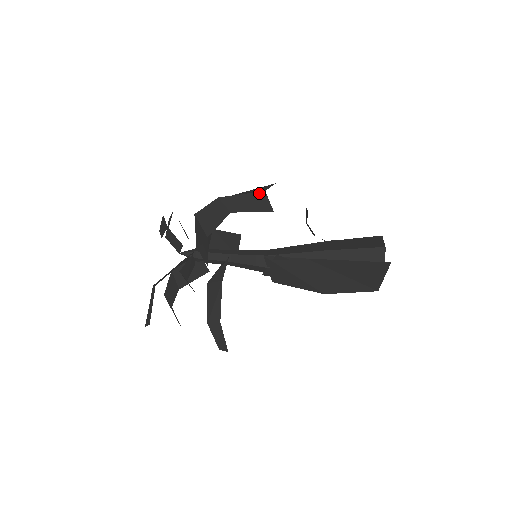
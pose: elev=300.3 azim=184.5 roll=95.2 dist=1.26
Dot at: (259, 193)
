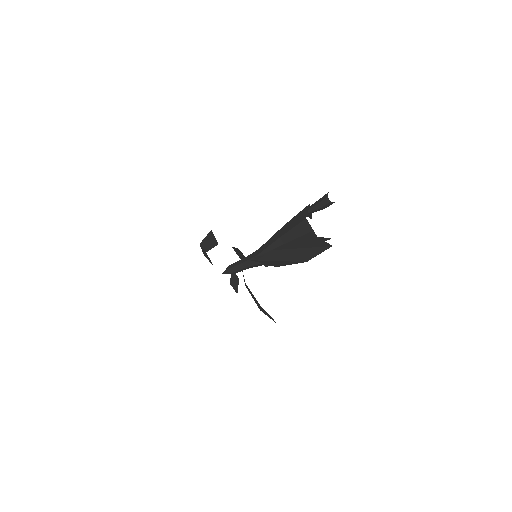
Dot at: (210, 233)
